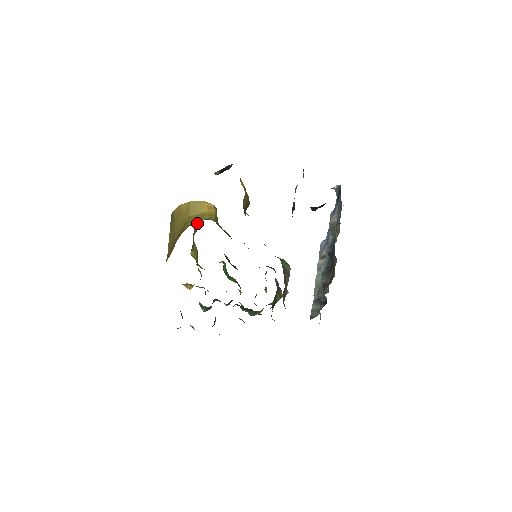
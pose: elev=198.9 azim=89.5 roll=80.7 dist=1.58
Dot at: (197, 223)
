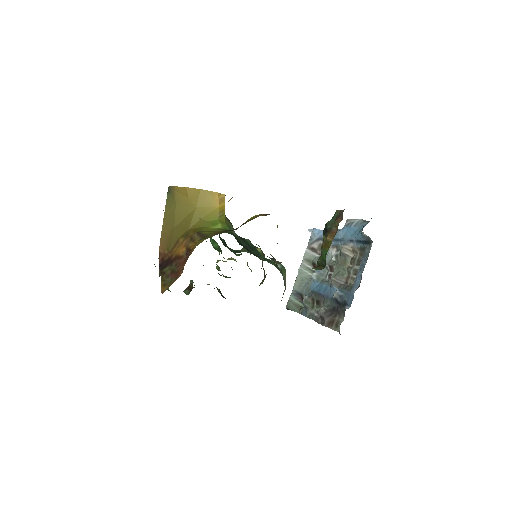
Dot at: occluded
